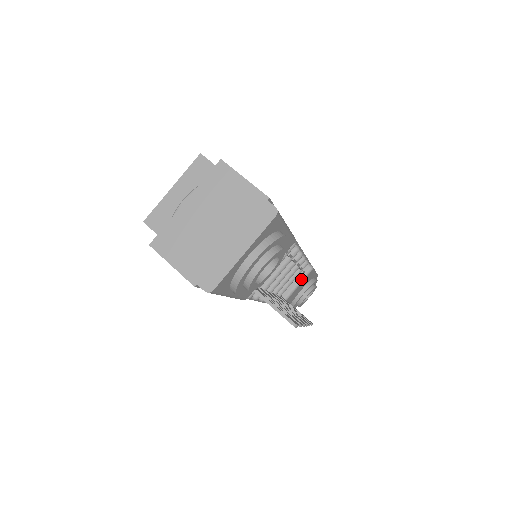
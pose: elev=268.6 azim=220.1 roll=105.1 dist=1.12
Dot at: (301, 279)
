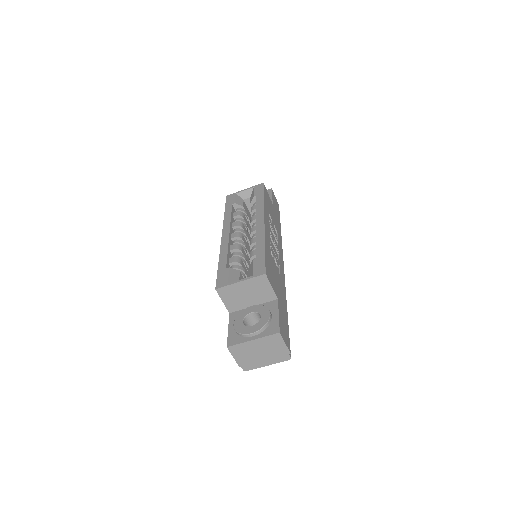
Dot at: occluded
